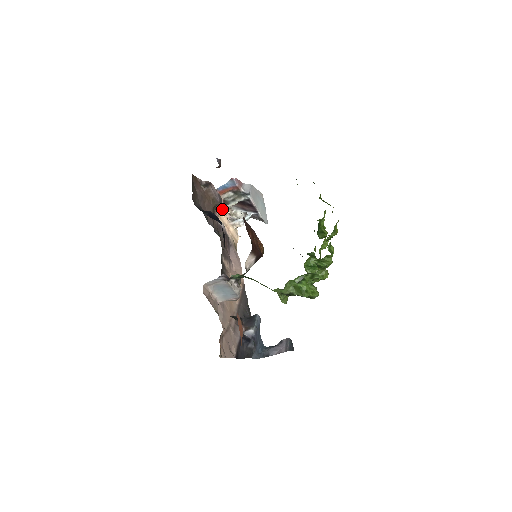
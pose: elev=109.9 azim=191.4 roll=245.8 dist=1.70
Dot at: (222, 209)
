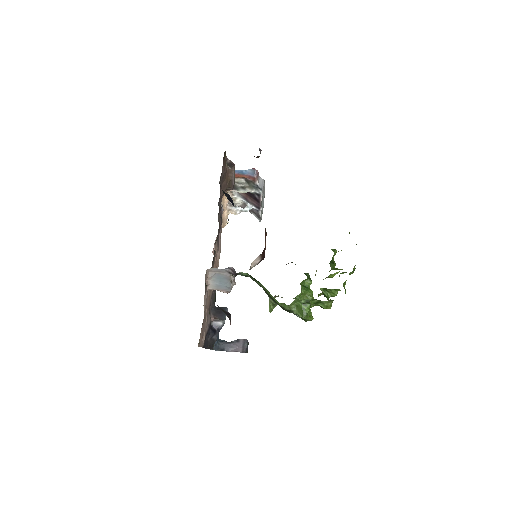
Dot at: occluded
